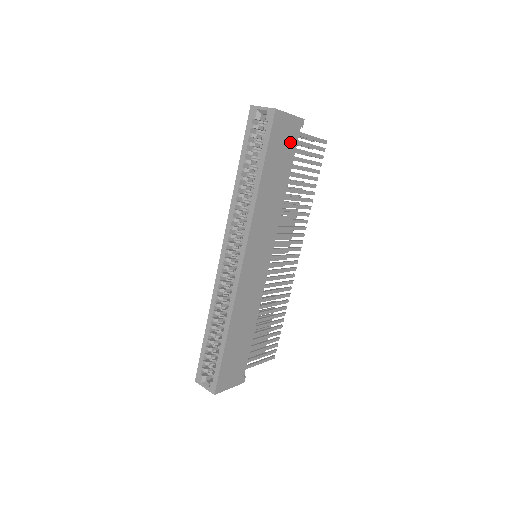
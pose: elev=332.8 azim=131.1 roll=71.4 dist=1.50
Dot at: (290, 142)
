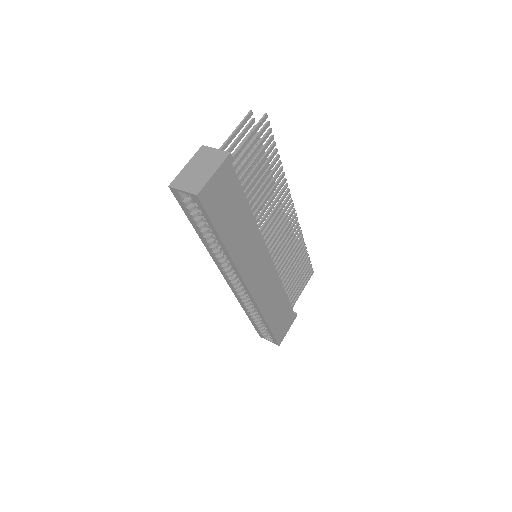
Dot at: (230, 186)
